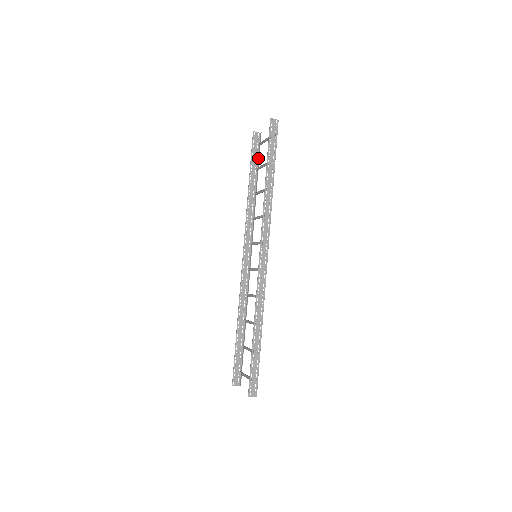
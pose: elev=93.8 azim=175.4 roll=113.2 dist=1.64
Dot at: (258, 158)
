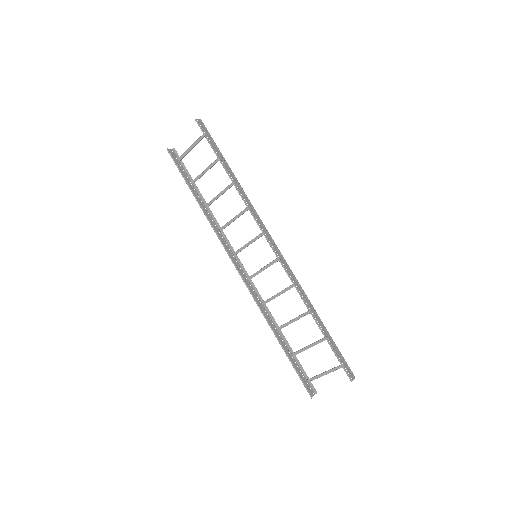
Dot at: (186, 173)
